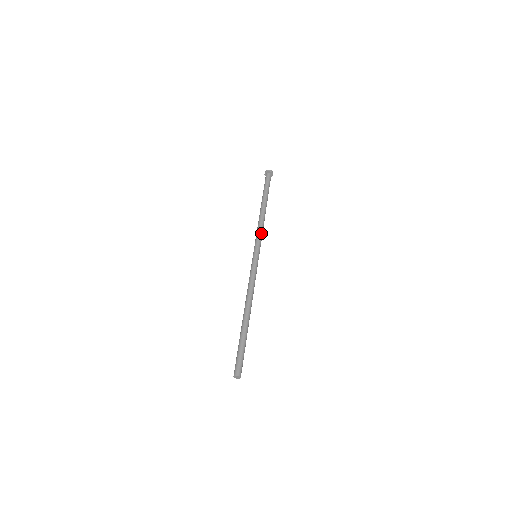
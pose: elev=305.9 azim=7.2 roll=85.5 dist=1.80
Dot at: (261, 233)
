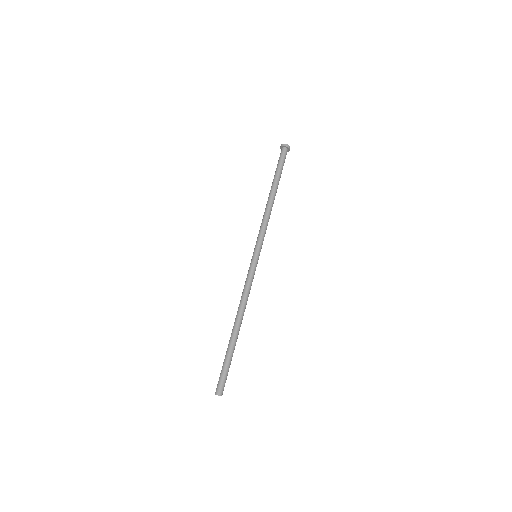
Dot at: (266, 228)
